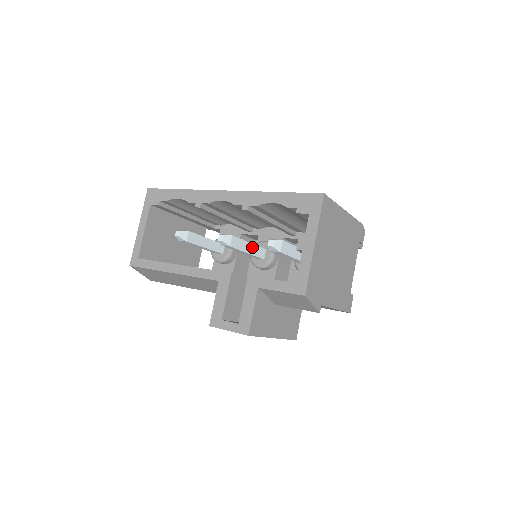
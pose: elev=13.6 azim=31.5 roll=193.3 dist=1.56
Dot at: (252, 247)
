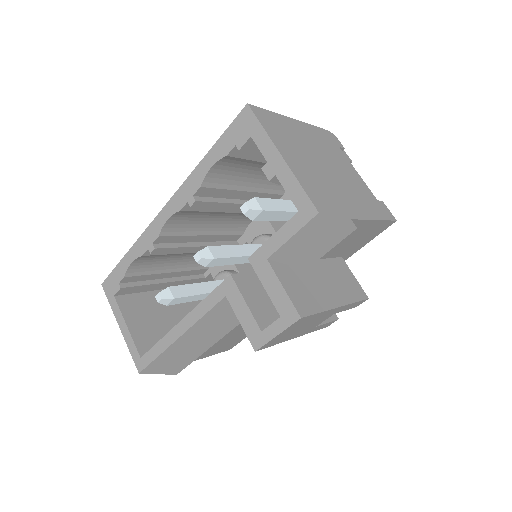
Dot at: (243, 248)
